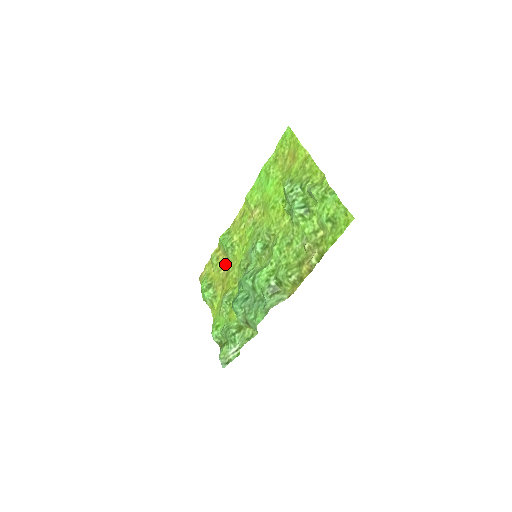
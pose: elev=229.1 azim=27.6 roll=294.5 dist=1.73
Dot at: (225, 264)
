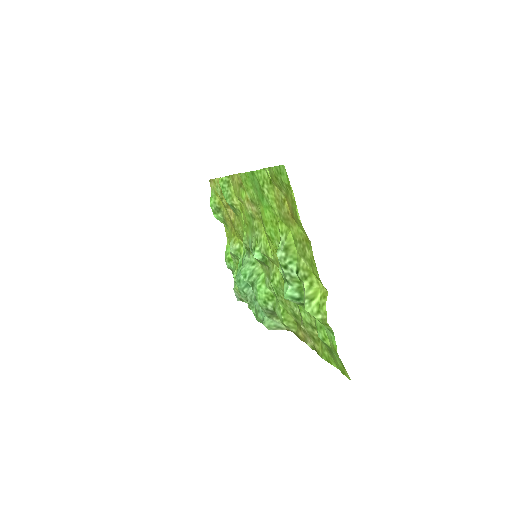
Dot at: occluded
